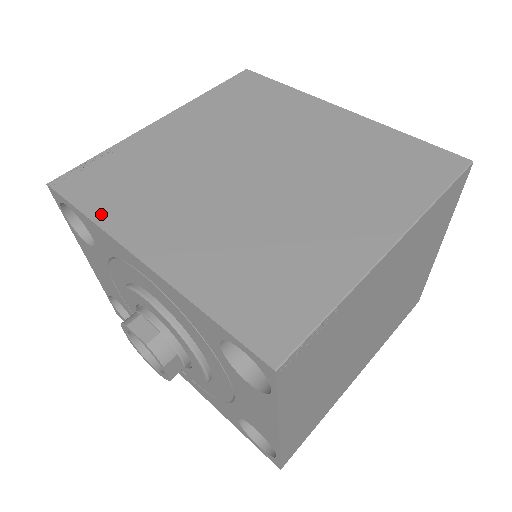
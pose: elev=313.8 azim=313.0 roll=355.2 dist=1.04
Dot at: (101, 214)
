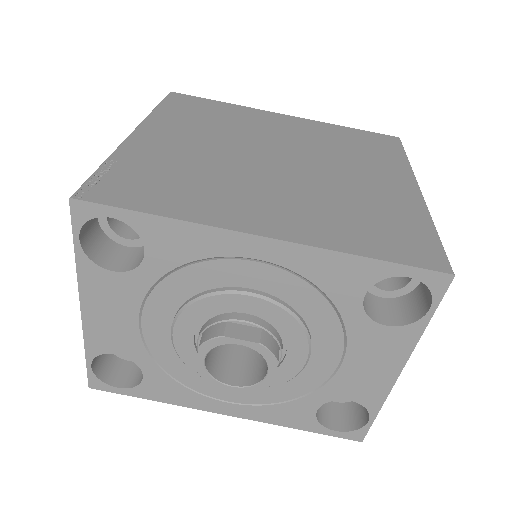
Dot at: (176, 211)
